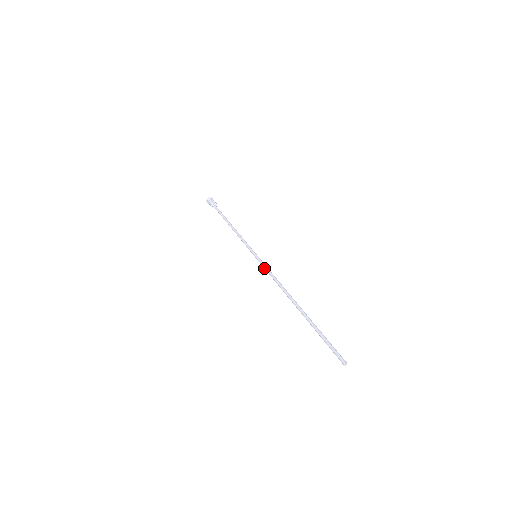
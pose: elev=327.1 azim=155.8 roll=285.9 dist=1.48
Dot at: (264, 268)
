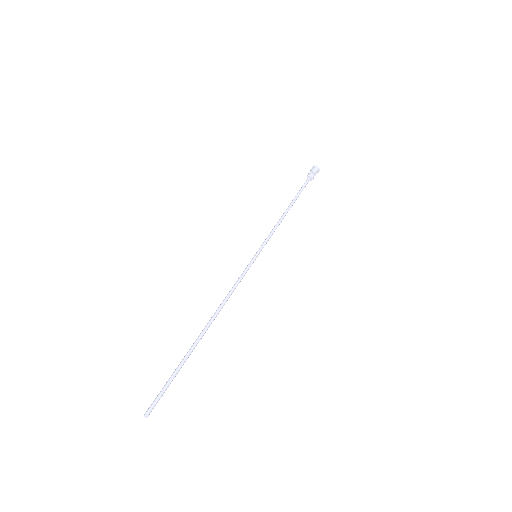
Dot at: (243, 274)
